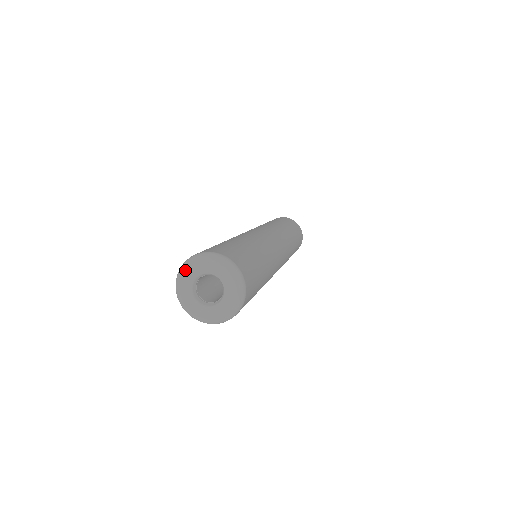
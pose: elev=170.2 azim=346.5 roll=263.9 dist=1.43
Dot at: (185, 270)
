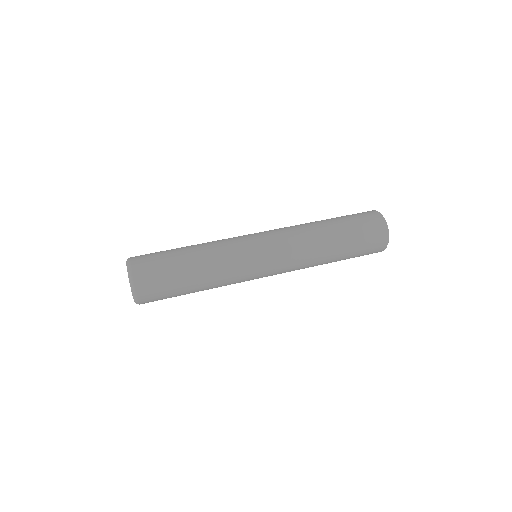
Dot at: occluded
